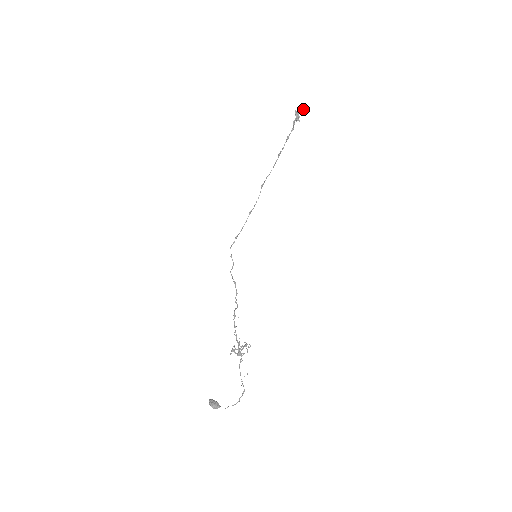
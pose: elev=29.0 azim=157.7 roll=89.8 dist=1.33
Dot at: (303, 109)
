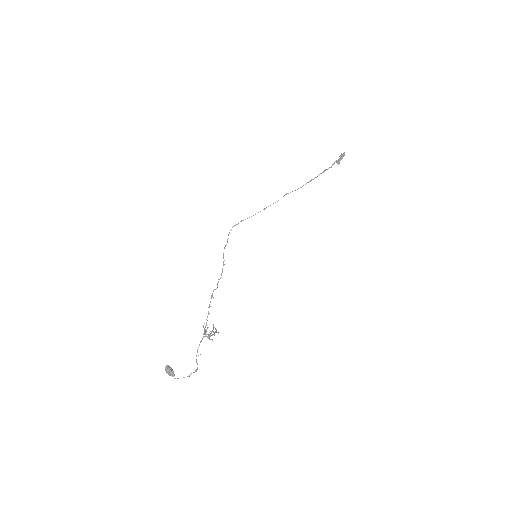
Dot at: occluded
